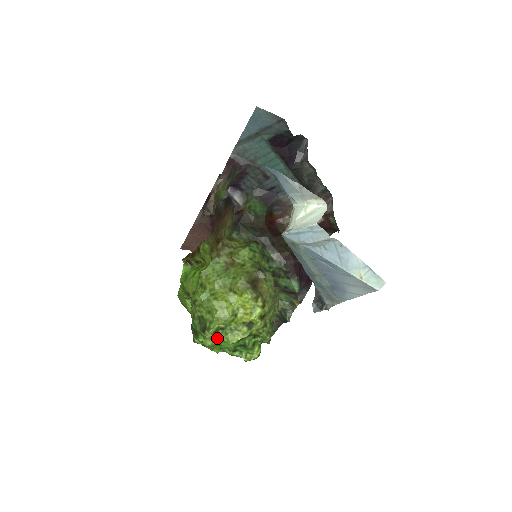
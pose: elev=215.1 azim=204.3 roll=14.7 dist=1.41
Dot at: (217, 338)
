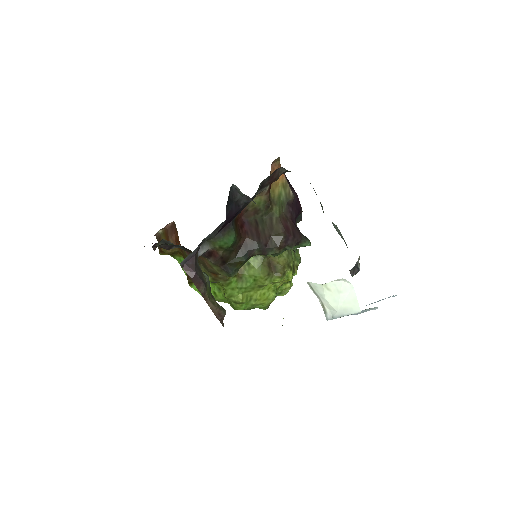
Dot at: occluded
